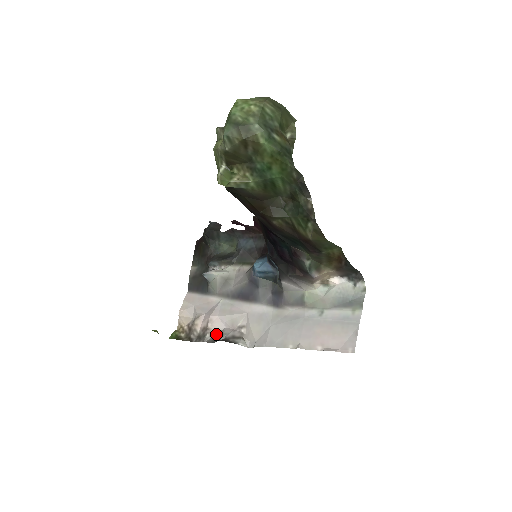
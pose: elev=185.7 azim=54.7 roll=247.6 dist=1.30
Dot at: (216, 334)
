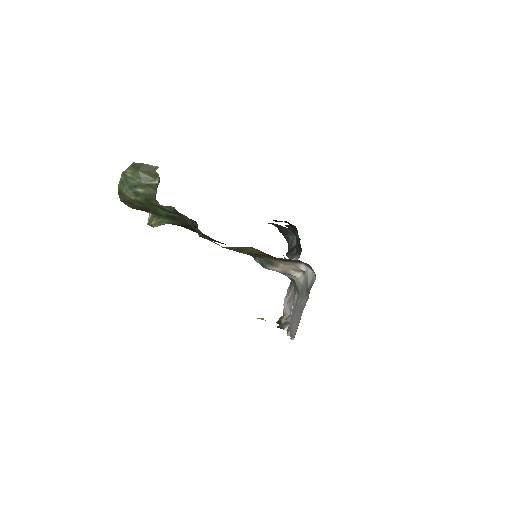
Dot at: occluded
